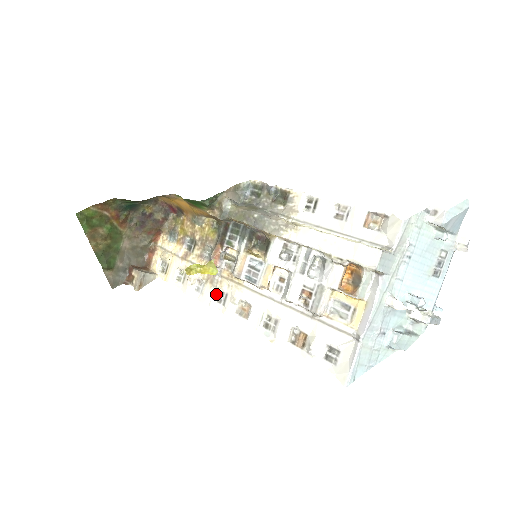
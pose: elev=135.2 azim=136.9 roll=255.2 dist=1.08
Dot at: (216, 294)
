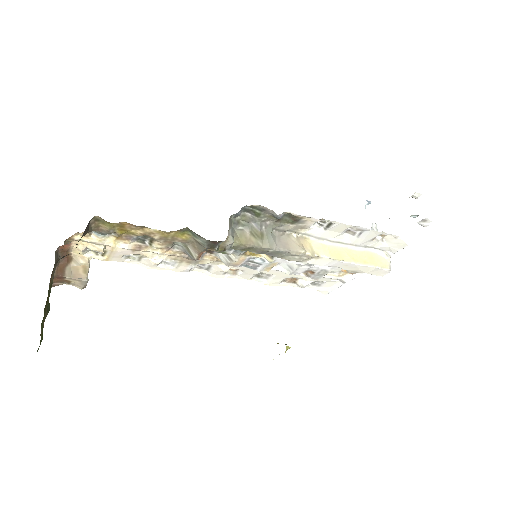
Dot at: (196, 266)
